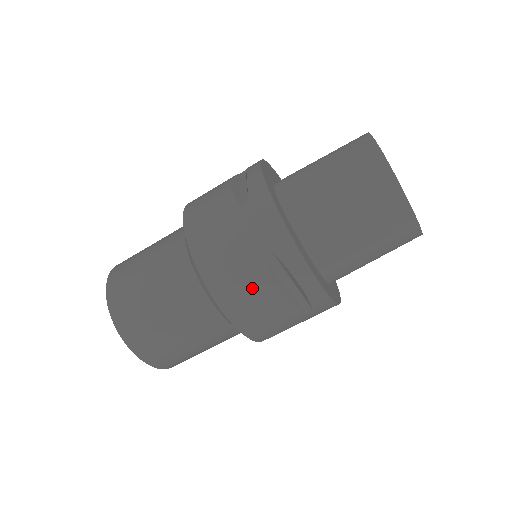
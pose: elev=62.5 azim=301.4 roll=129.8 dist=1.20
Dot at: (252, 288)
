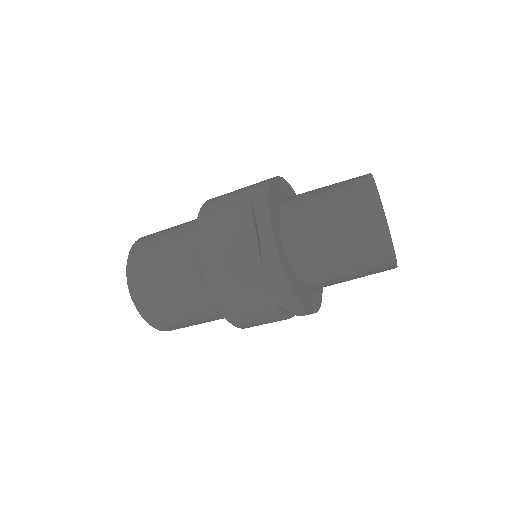
Dot at: (263, 320)
